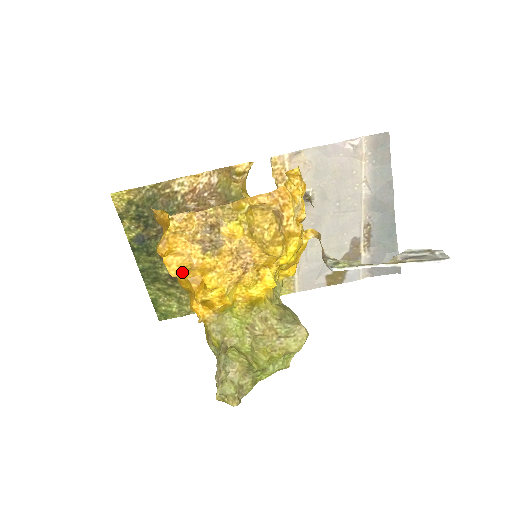
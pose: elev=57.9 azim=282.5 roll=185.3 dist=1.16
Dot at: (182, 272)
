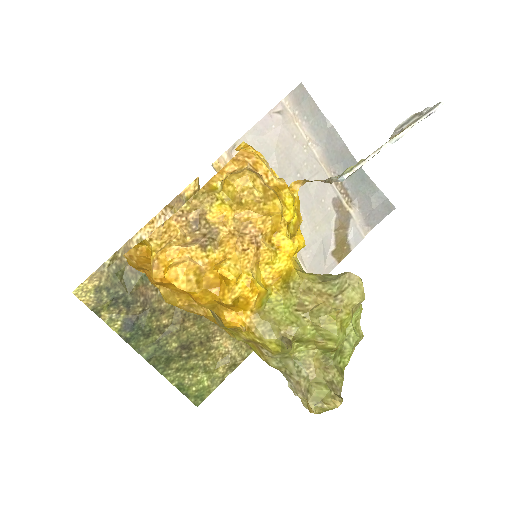
Dot at: (193, 282)
